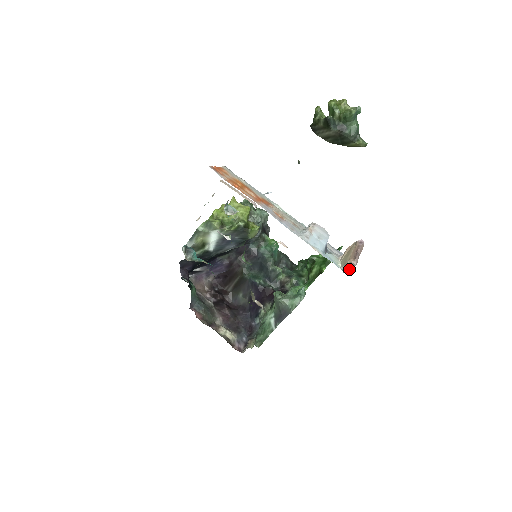
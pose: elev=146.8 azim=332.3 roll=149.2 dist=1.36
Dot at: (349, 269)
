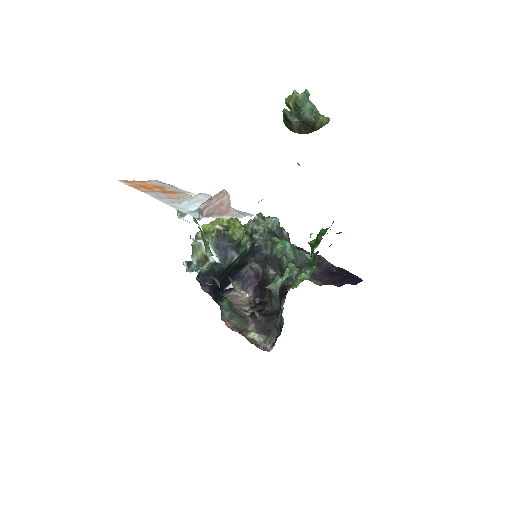
Dot at: (201, 215)
